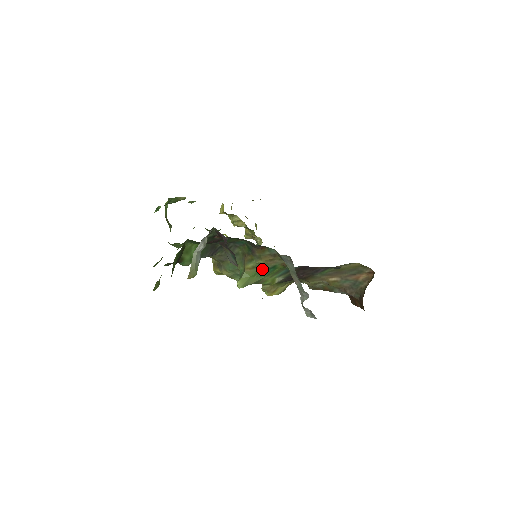
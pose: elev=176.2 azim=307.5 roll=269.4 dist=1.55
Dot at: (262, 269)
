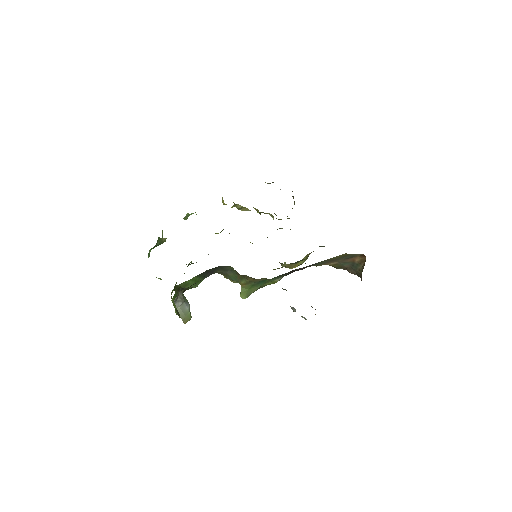
Dot at: (254, 283)
